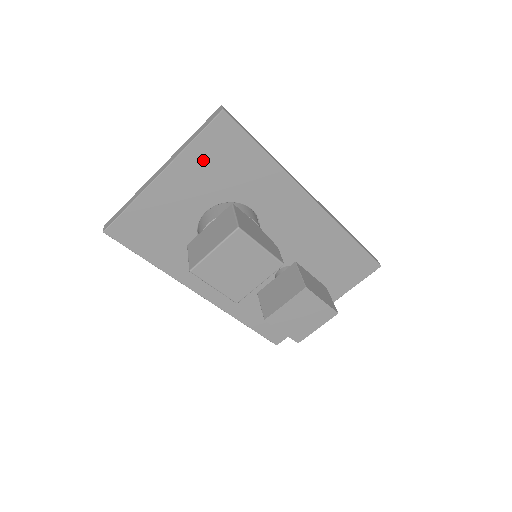
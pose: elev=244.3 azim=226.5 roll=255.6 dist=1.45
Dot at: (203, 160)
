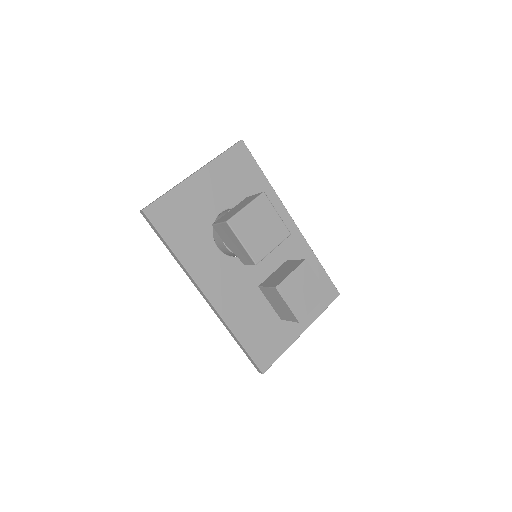
Dot at: (226, 170)
